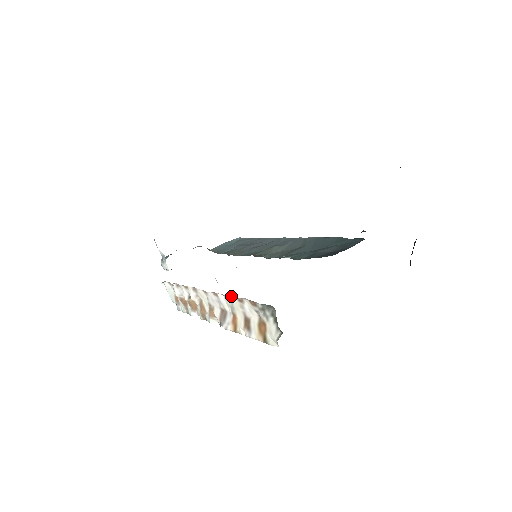
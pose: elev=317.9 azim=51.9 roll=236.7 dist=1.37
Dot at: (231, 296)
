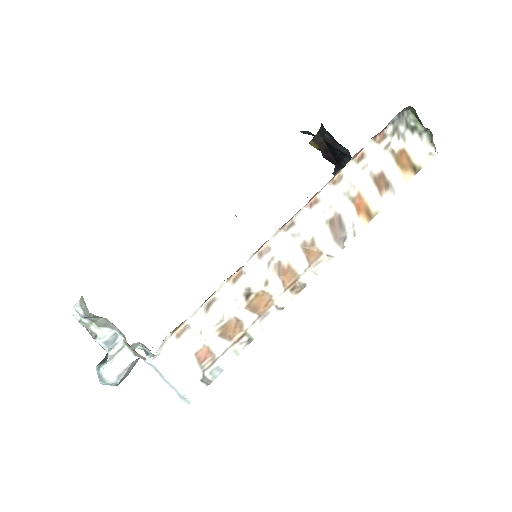
Dot at: (346, 165)
